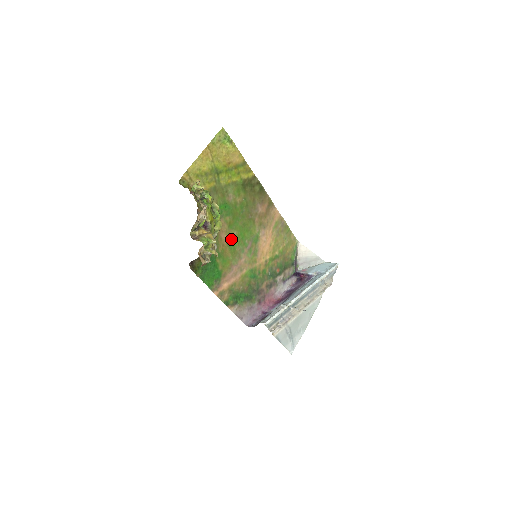
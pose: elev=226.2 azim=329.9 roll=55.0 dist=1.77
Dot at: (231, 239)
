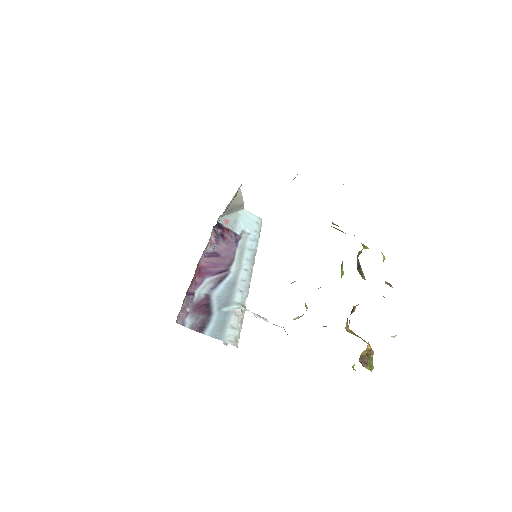
Dot at: occluded
